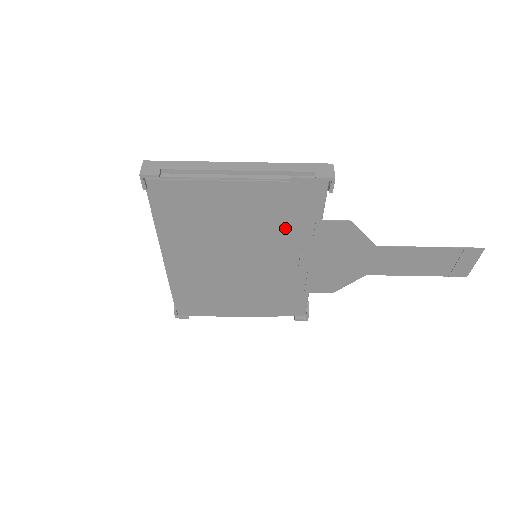
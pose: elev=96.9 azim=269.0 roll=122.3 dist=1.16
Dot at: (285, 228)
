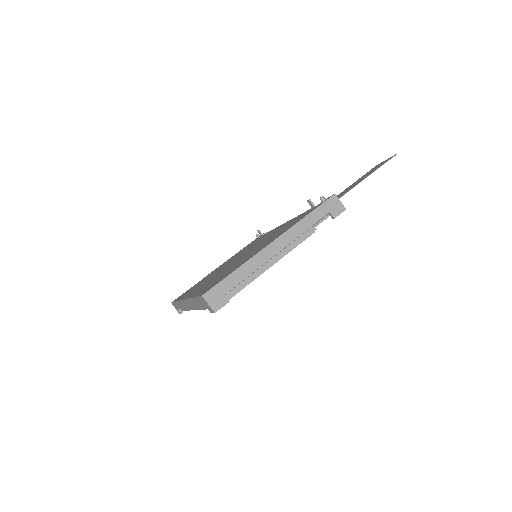
Dot at: occluded
